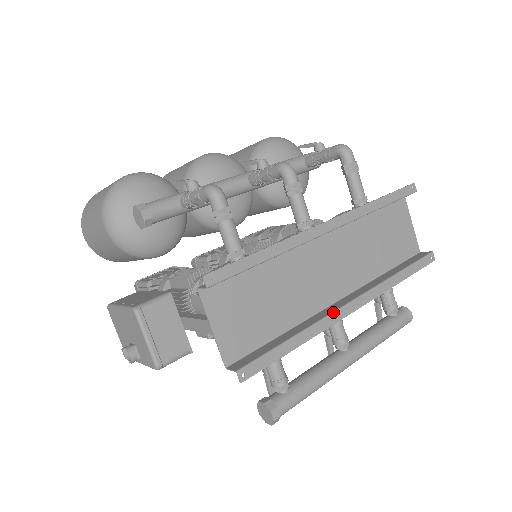
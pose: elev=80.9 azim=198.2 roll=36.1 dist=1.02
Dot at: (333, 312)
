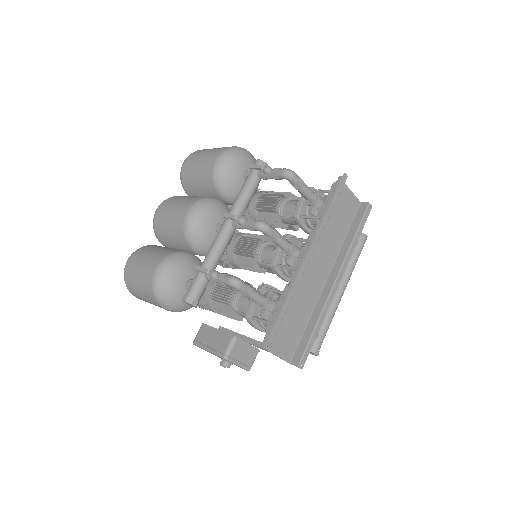
Dot at: (328, 296)
